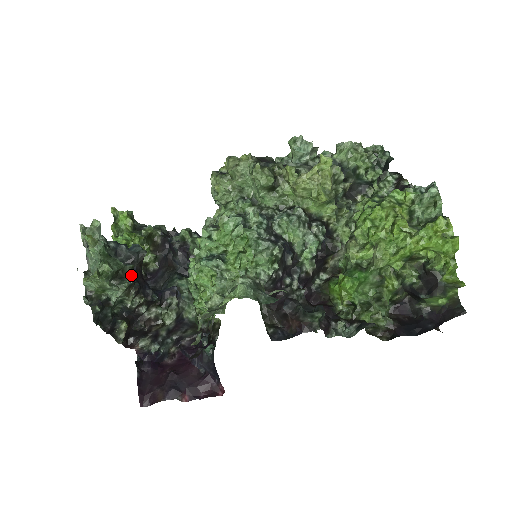
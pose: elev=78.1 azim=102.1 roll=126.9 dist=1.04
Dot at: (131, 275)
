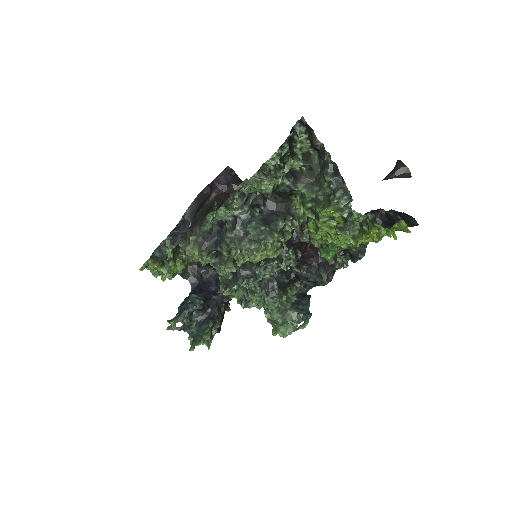
Dot at: (215, 323)
